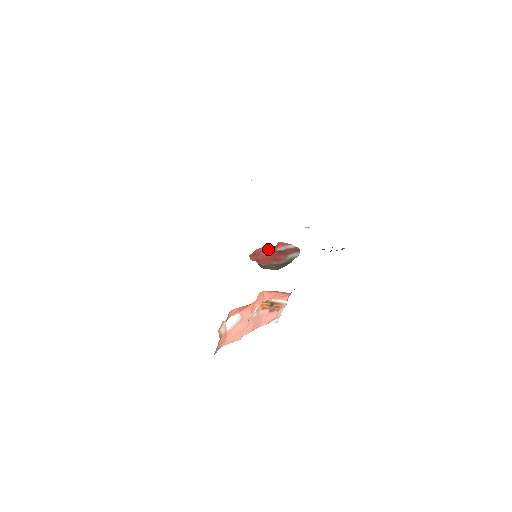
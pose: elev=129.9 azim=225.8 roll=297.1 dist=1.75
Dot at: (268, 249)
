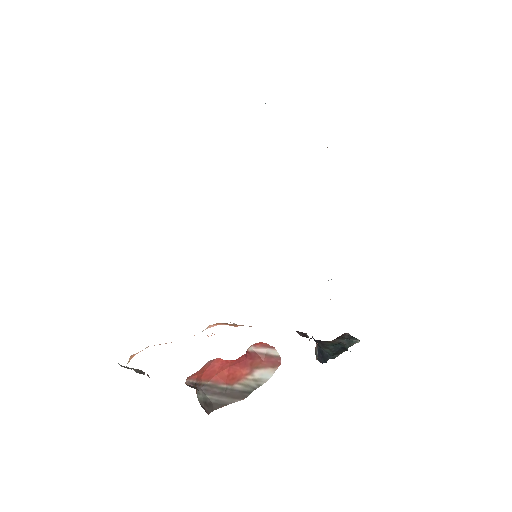
Dot at: (230, 360)
